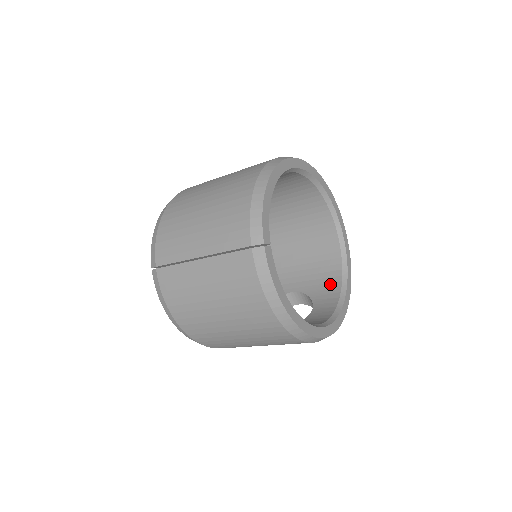
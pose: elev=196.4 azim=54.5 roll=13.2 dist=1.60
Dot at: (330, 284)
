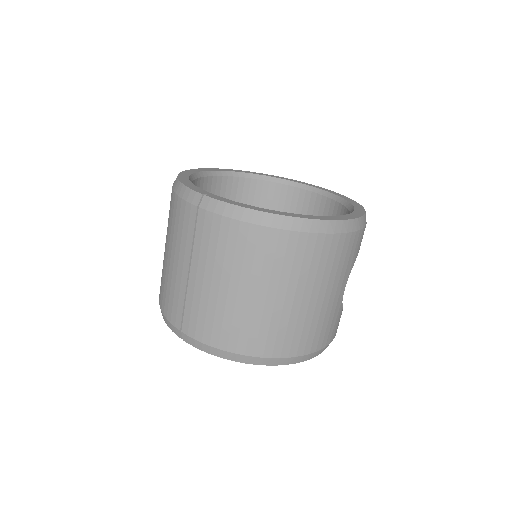
Dot at: occluded
